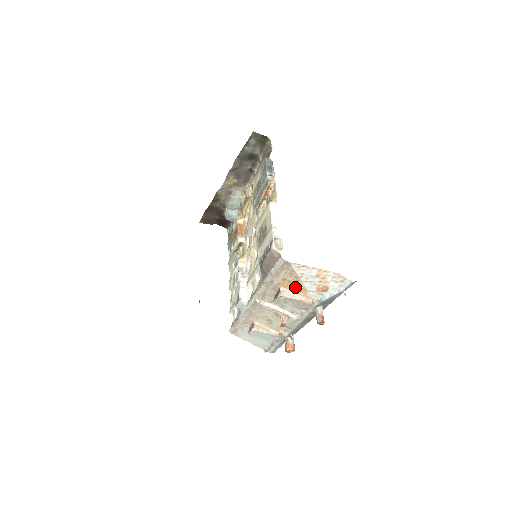
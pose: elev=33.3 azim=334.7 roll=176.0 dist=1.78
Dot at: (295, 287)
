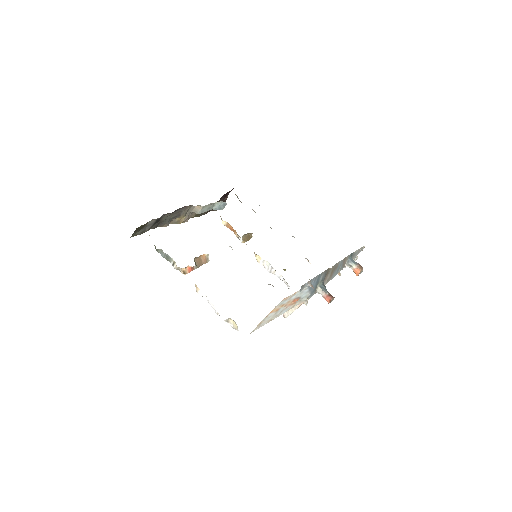
Dot at: occluded
